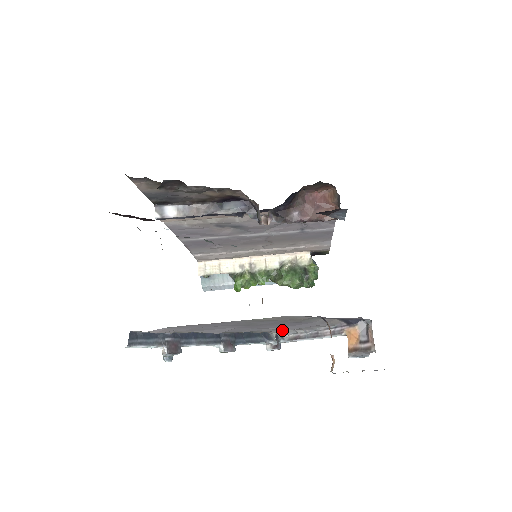
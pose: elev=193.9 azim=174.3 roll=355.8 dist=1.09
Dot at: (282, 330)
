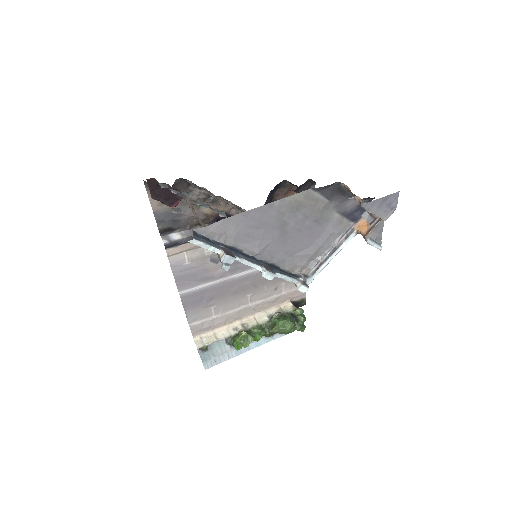
Dot at: (305, 260)
